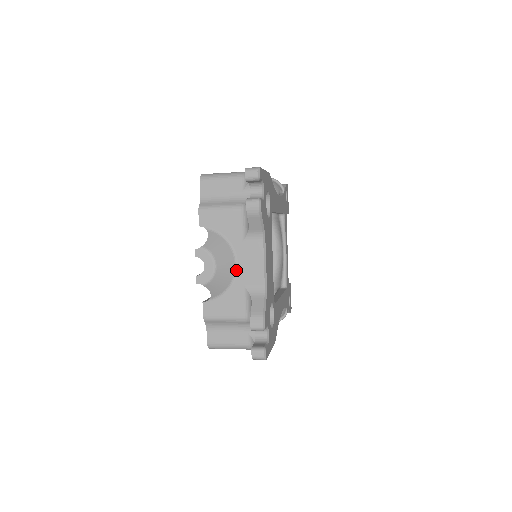
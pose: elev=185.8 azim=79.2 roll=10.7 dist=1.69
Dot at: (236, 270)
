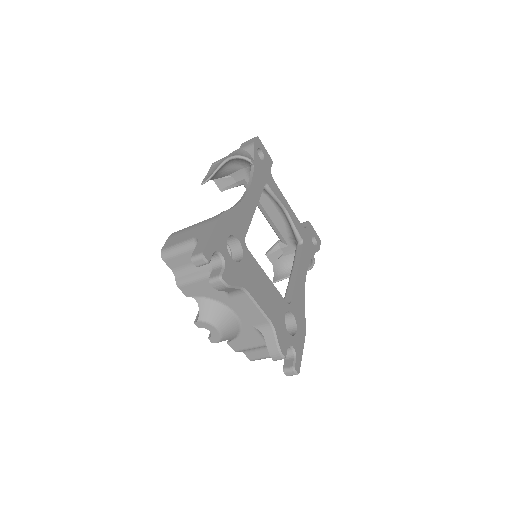
Dot at: (238, 318)
